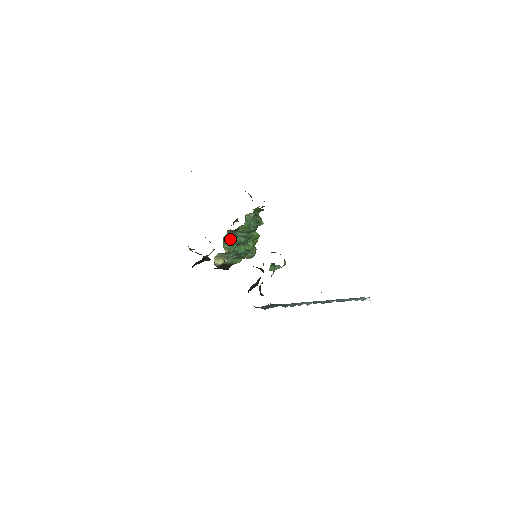
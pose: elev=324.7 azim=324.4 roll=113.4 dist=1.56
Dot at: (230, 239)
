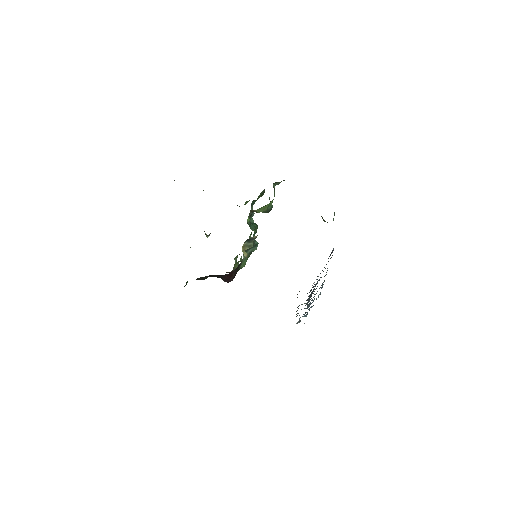
Dot at: (250, 224)
